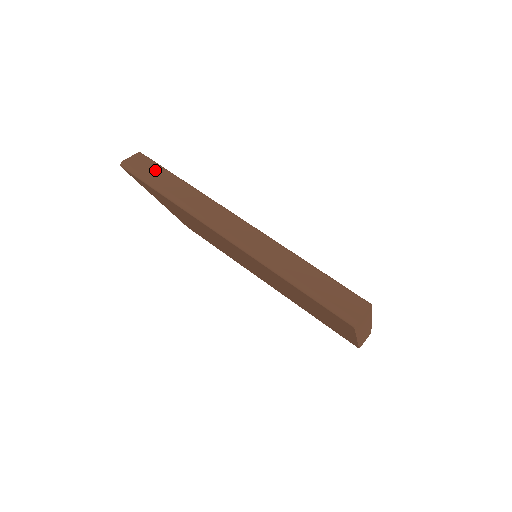
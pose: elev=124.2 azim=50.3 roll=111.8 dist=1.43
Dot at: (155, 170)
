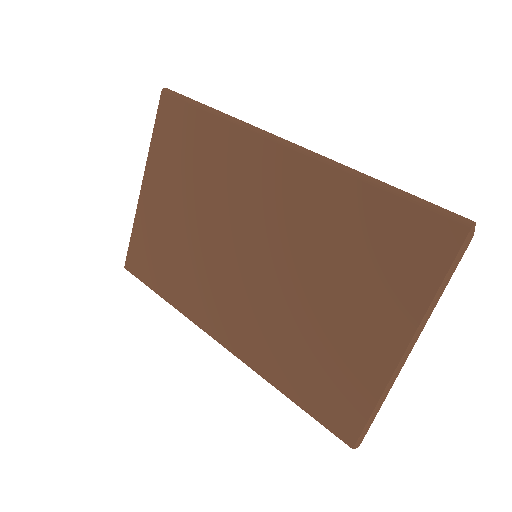
Dot at: occluded
